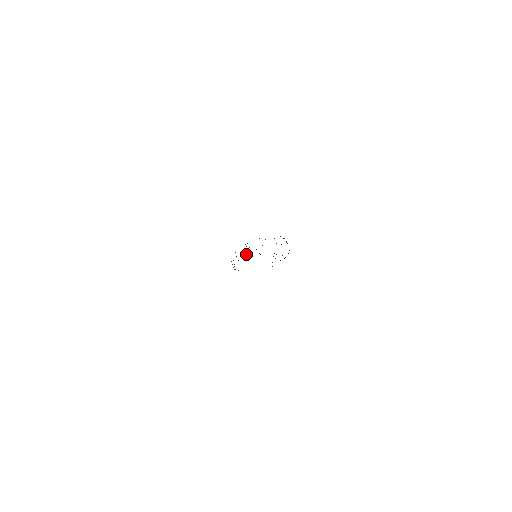
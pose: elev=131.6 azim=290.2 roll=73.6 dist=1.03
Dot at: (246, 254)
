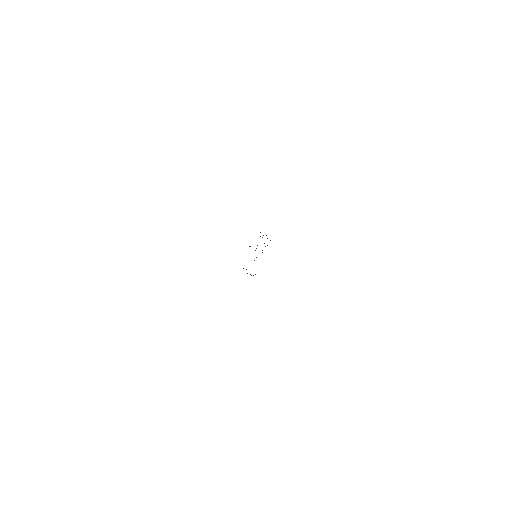
Dot at: occluded
